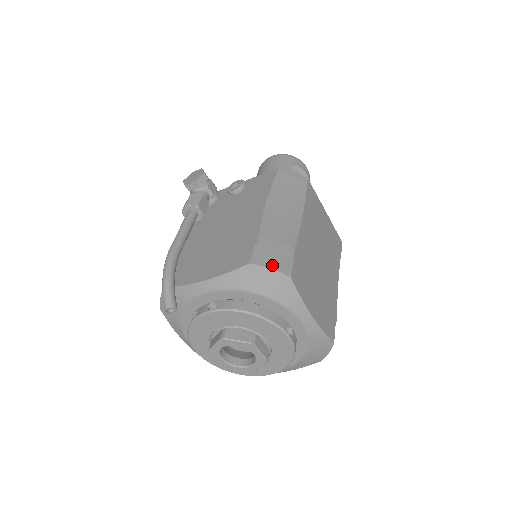
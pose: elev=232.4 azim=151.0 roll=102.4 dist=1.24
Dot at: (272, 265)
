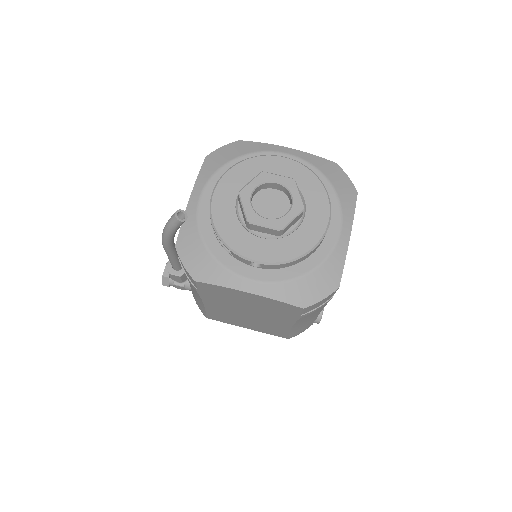
Dot at: (222, 149)
